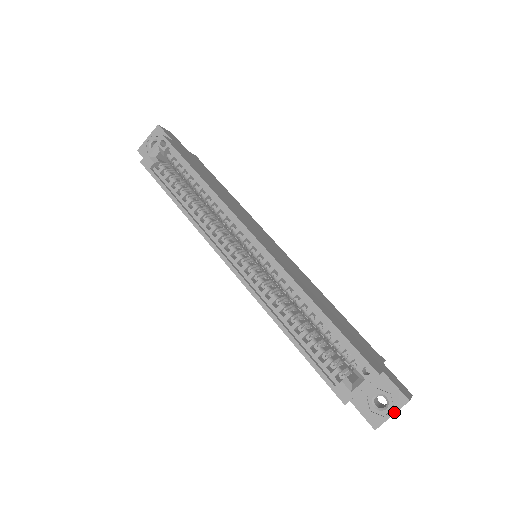
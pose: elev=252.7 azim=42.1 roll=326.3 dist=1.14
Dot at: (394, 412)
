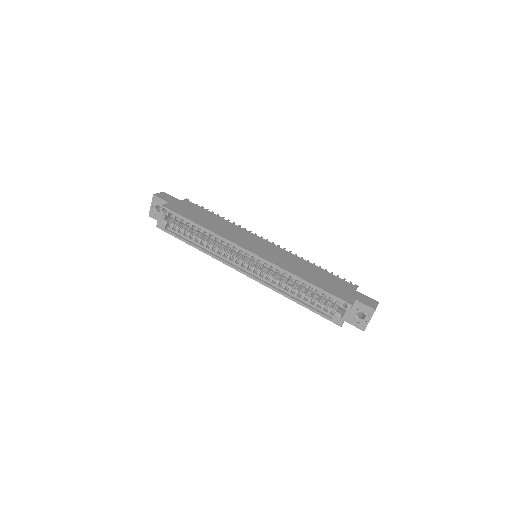
Dot at: (370, 319)
